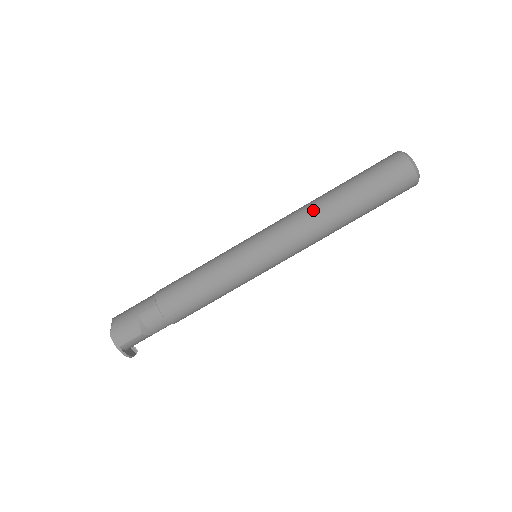
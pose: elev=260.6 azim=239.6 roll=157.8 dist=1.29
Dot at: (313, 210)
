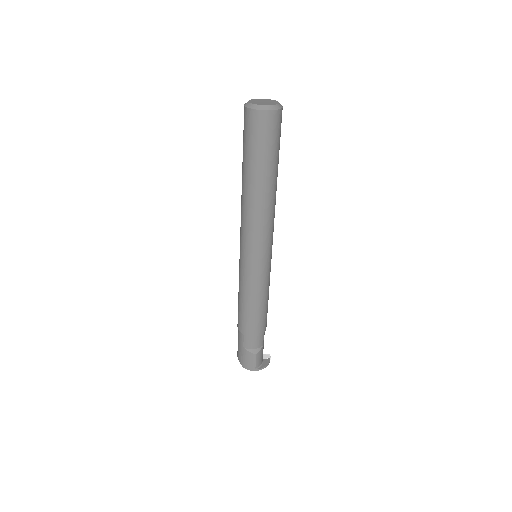
Dot at: (246, 205)
